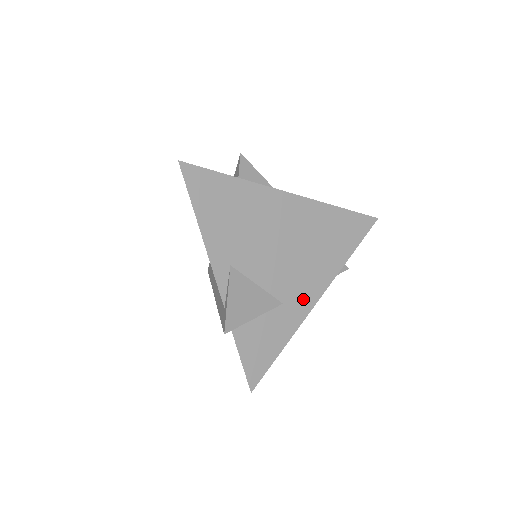
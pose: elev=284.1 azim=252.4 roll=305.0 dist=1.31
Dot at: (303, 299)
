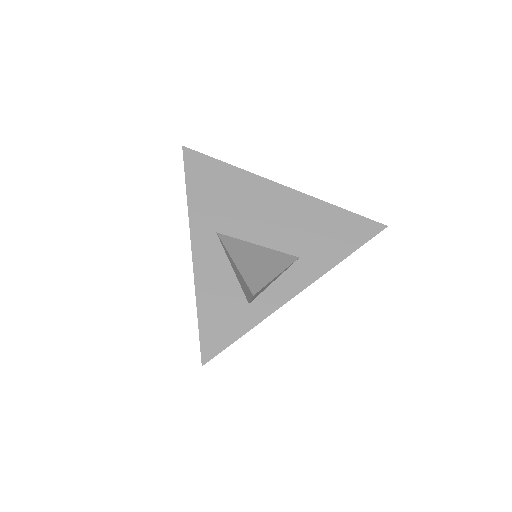
Dot at: occluded
